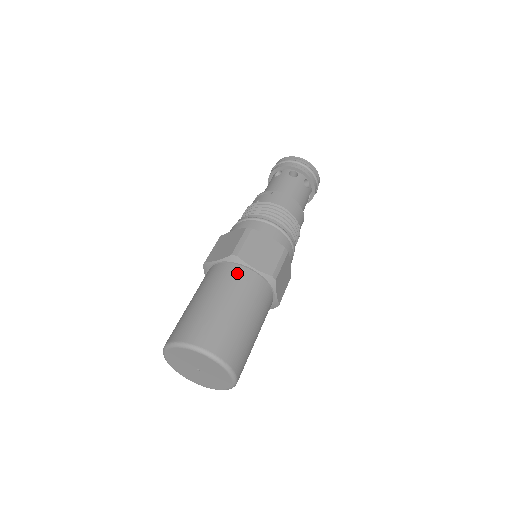
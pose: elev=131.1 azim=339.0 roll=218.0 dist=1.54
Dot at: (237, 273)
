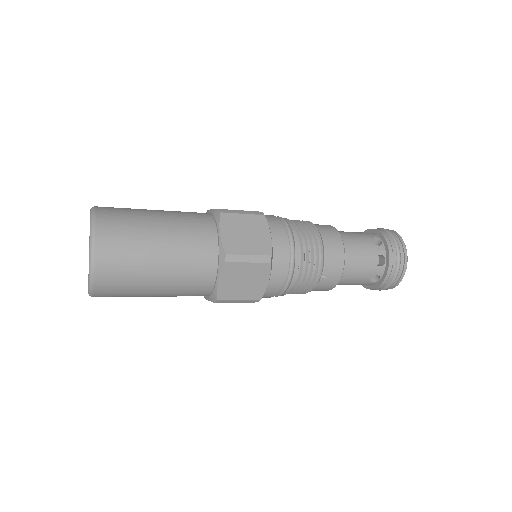
Dot at: (204, 223)
